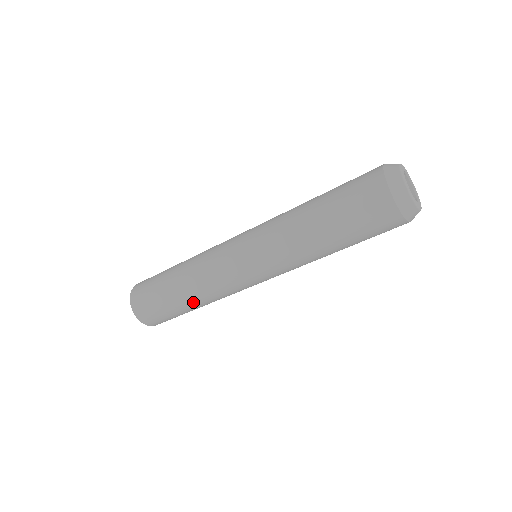
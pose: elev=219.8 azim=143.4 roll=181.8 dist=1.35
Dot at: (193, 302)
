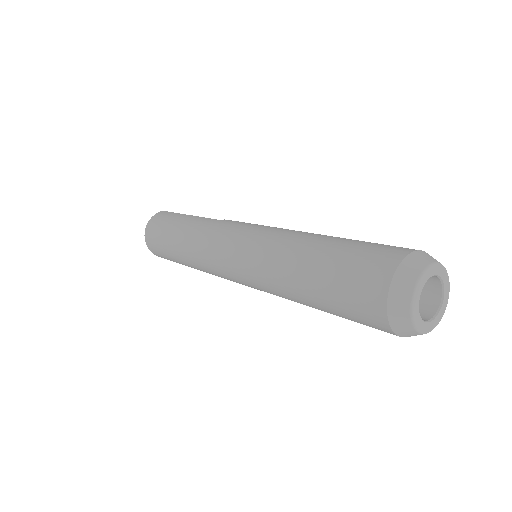
Dot at: (194, 268)
